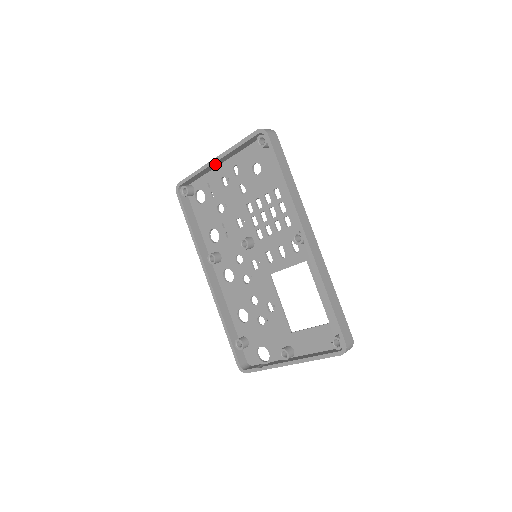
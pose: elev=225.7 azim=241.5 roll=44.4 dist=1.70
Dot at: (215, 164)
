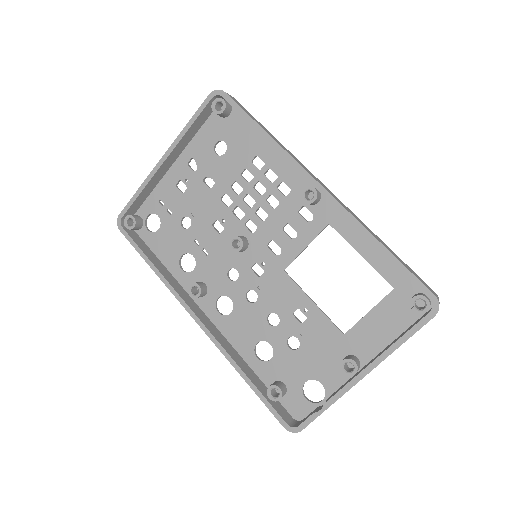
Dot at: (163, 167)
